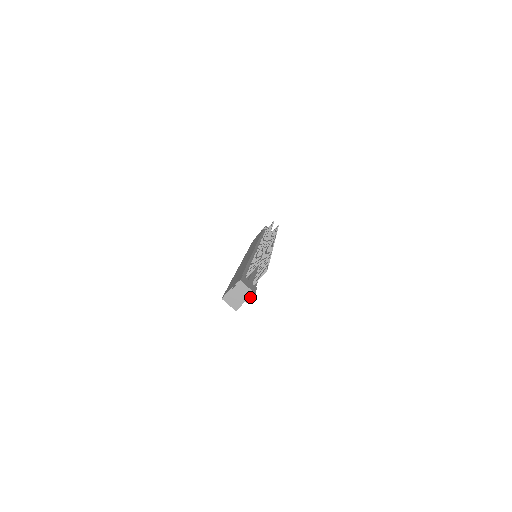
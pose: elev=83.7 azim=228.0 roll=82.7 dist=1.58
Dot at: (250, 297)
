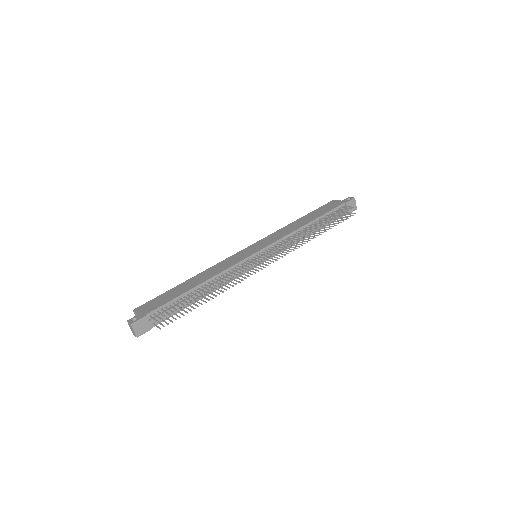
Dot at: (135, 335)
